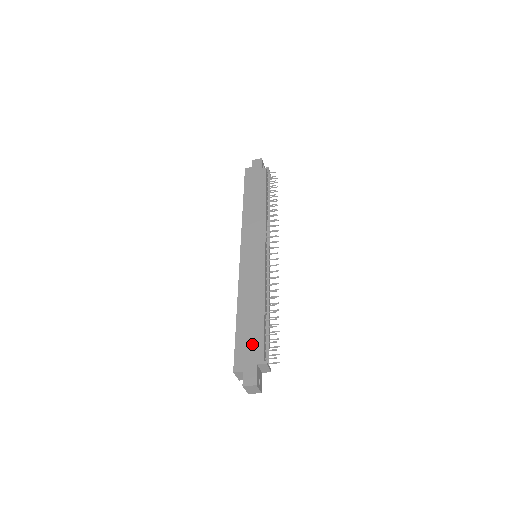
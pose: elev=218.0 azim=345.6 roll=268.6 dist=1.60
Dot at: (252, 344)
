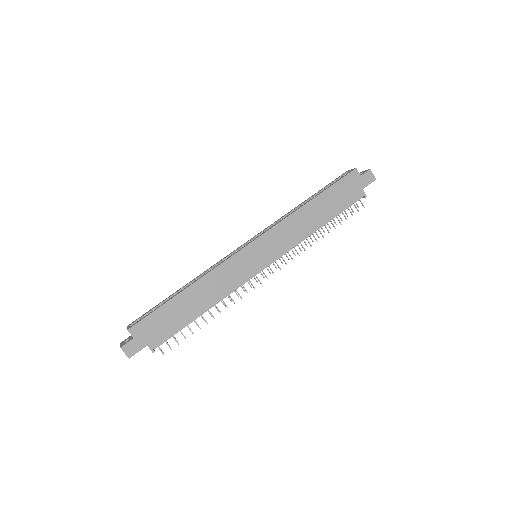
Dot at: (163, 327)
